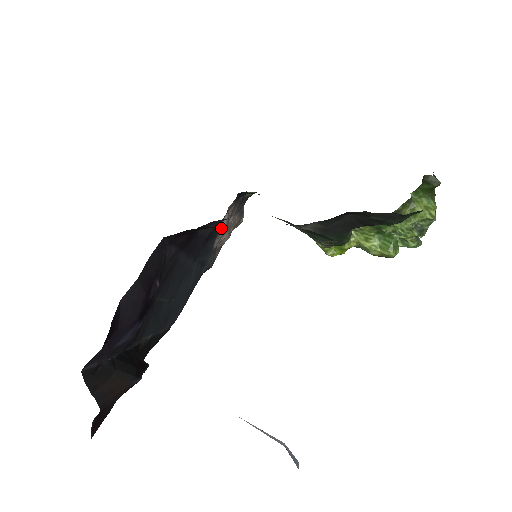
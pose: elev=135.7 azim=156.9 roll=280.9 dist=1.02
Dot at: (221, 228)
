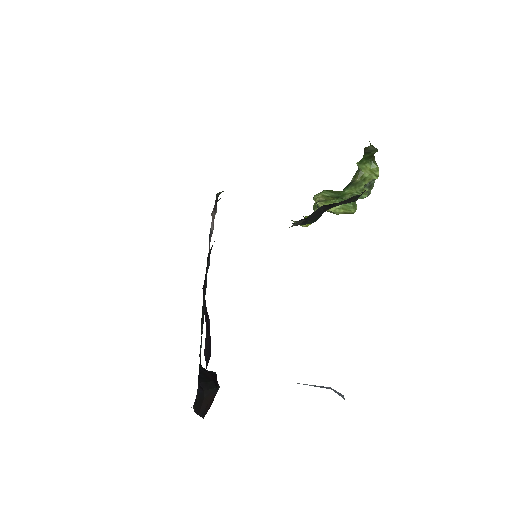
Dot at: (210, 233)
